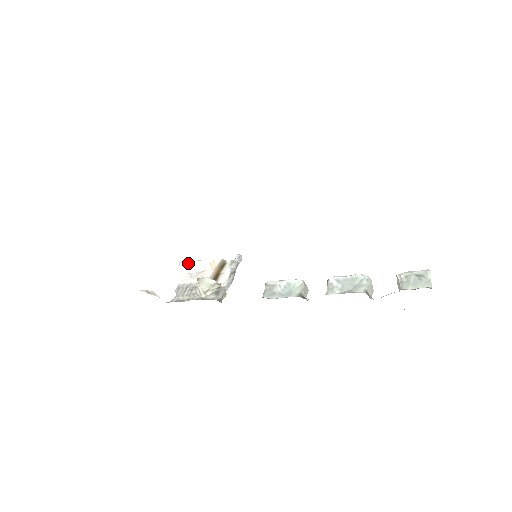
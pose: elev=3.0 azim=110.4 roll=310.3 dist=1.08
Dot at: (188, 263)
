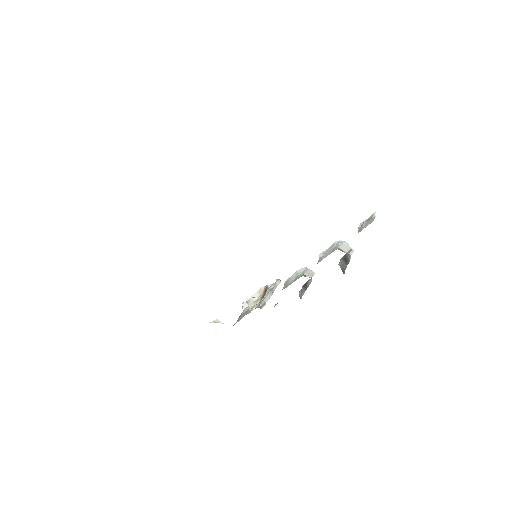
Dot at: (247, 300)
